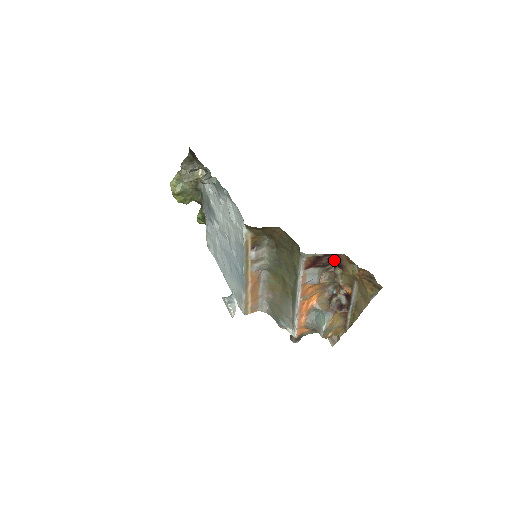
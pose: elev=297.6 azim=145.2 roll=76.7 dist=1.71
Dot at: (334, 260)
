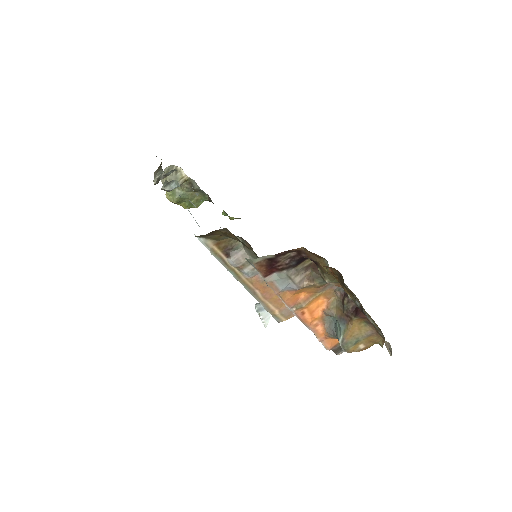
Dot at: (301, 256)
